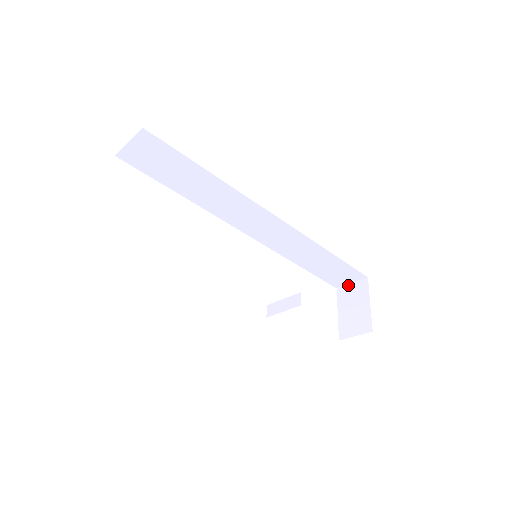
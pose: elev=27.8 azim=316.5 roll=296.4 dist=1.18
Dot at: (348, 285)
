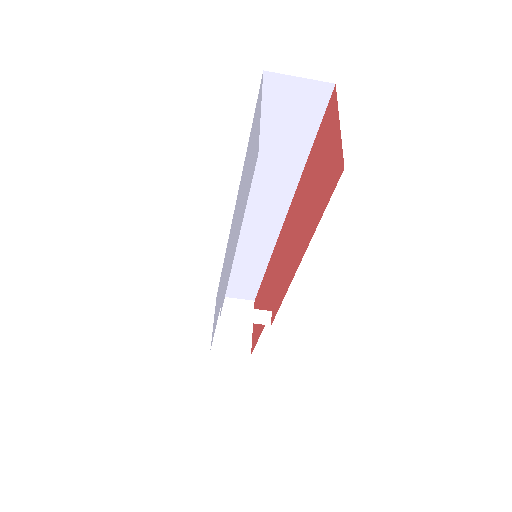
Dot at: (231, 298)
